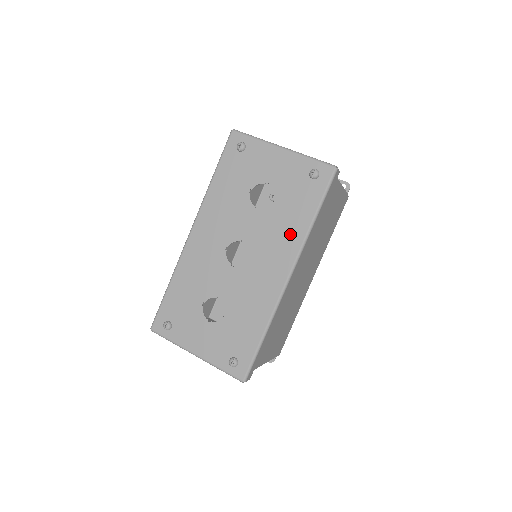
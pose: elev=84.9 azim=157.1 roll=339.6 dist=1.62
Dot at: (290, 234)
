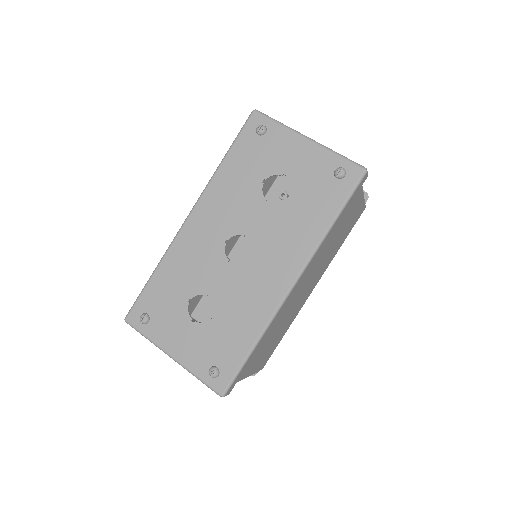
Dot at: (302, 236)
